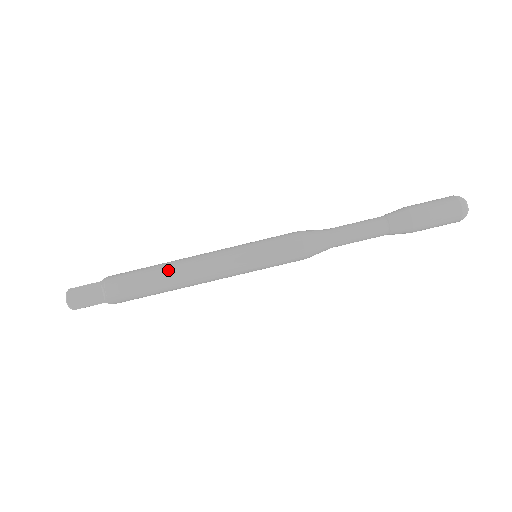
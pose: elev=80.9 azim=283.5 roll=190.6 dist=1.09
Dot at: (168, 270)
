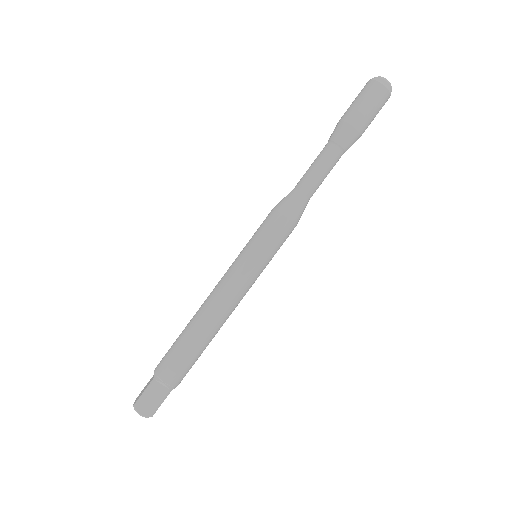
Dot at: (199, 326)
